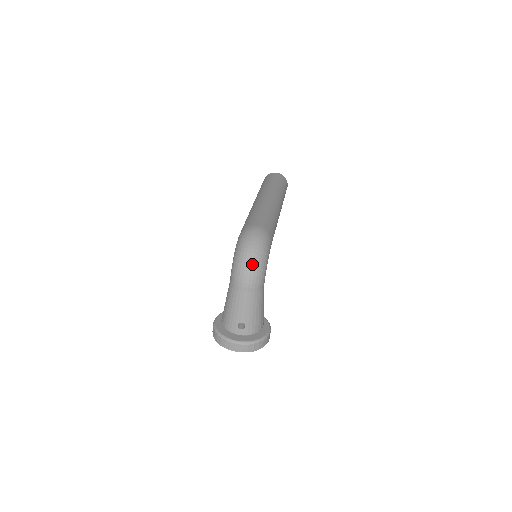
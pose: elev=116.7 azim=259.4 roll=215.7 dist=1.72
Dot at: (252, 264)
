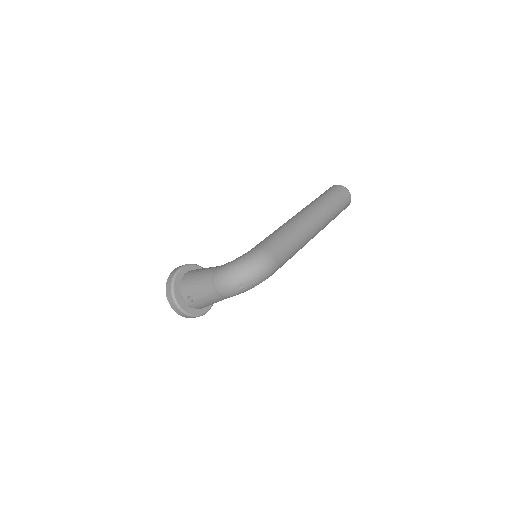
Dot at: (238, 285)
